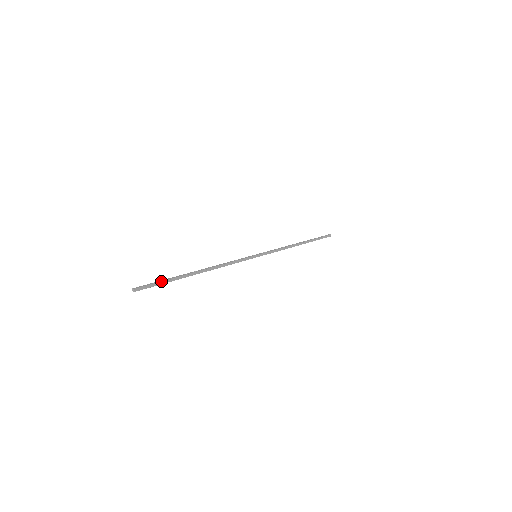
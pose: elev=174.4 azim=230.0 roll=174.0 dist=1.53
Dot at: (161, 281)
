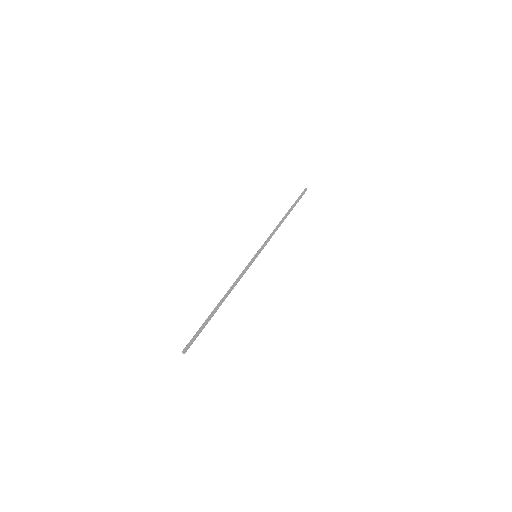
Dot at: (199, 333)
